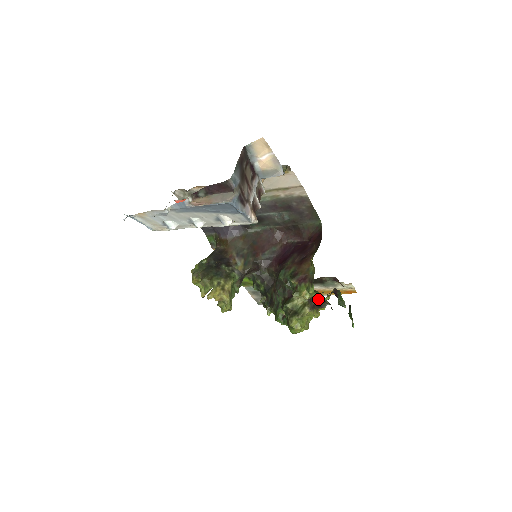
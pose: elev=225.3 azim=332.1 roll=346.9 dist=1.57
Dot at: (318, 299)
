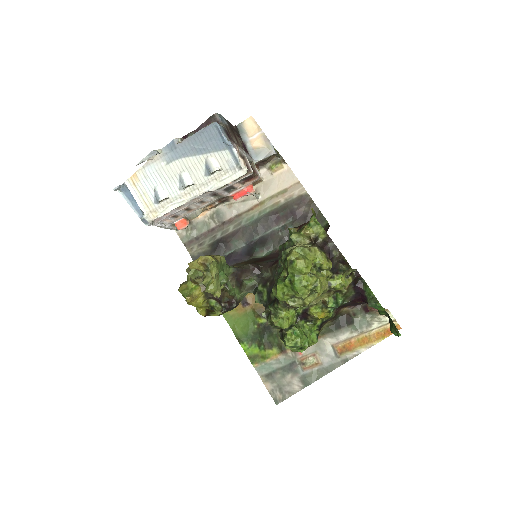
Dot at: (324, 237)
